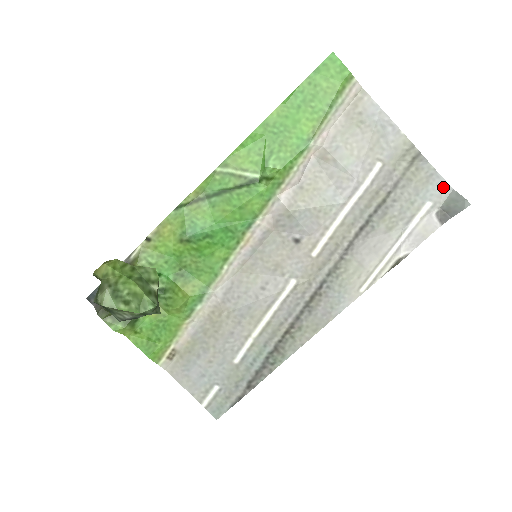
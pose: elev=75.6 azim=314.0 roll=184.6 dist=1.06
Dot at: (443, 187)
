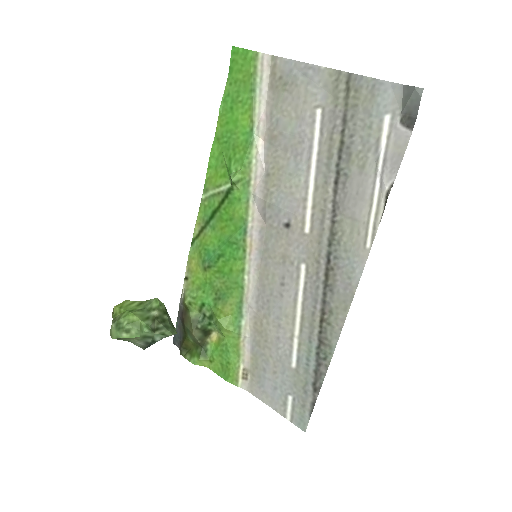
Dot at: (392, 90)
